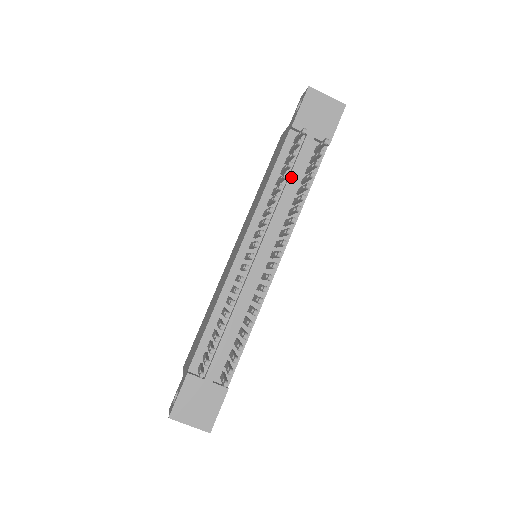
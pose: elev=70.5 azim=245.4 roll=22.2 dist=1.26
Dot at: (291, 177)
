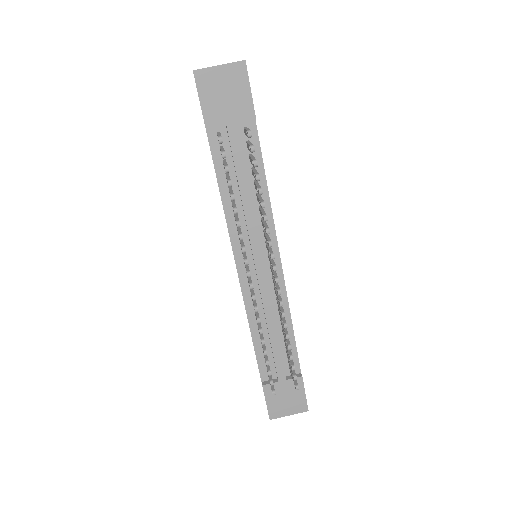
Dot at: (239, 179)
